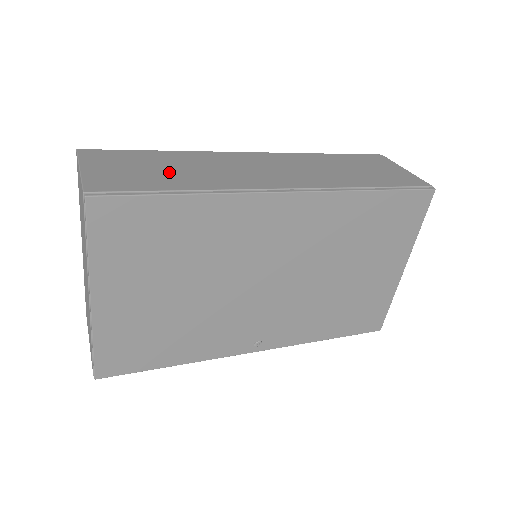
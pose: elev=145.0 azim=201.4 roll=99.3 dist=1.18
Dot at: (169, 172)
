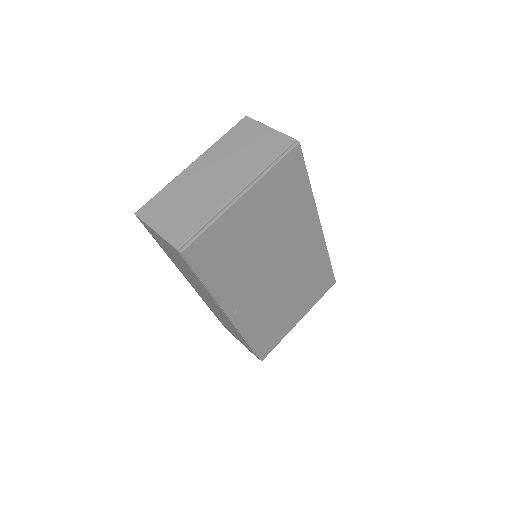
Dot at: occluded
